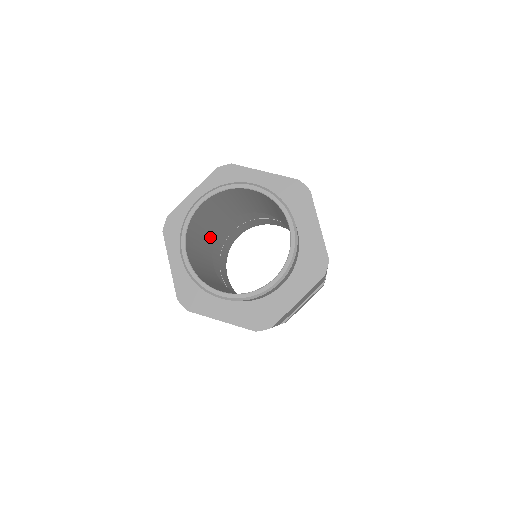
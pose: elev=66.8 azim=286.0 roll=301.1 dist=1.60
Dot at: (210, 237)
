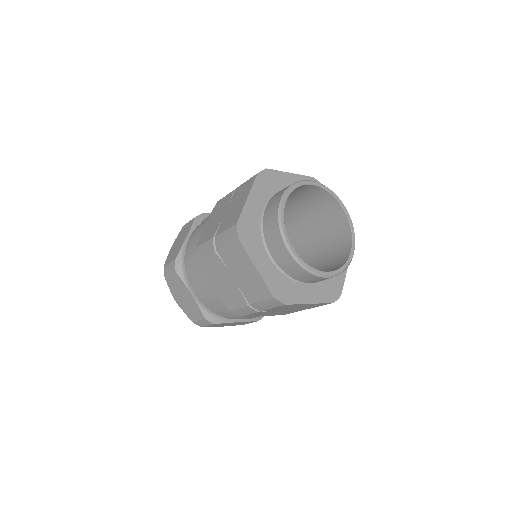
Dot at: occluded
